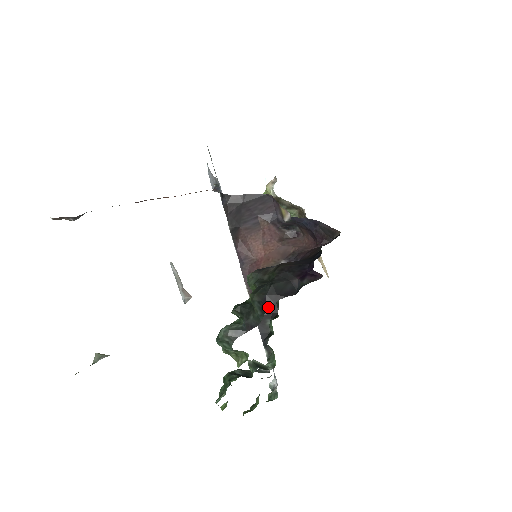
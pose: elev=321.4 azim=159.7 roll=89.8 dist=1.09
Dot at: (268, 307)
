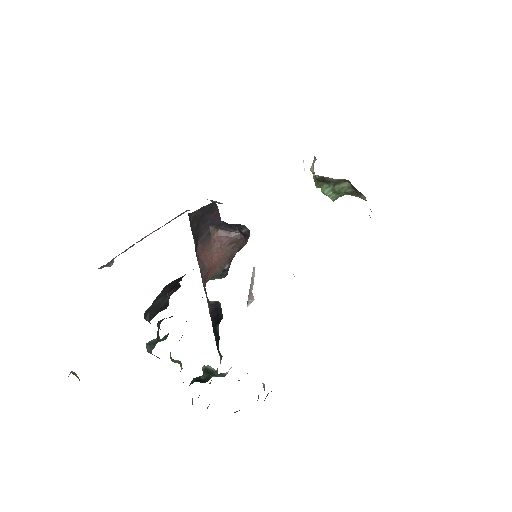
Dot at: (217, 313)
